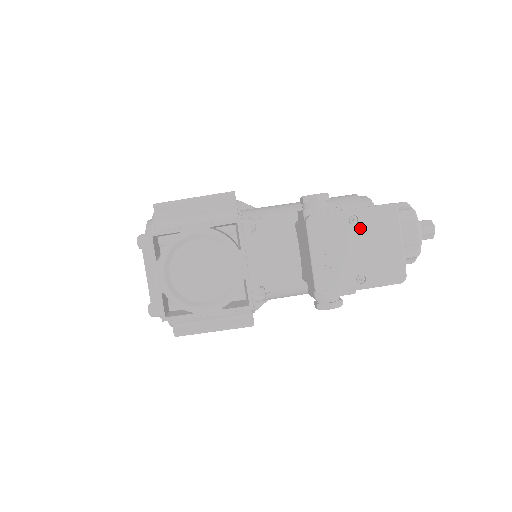
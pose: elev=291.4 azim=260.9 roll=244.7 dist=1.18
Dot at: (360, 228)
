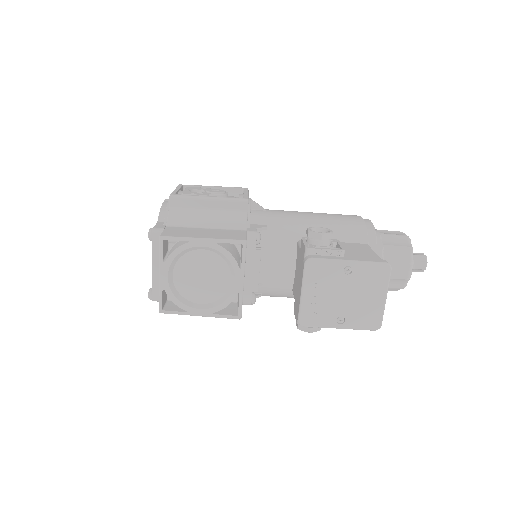
Dot at: (352, 278)
